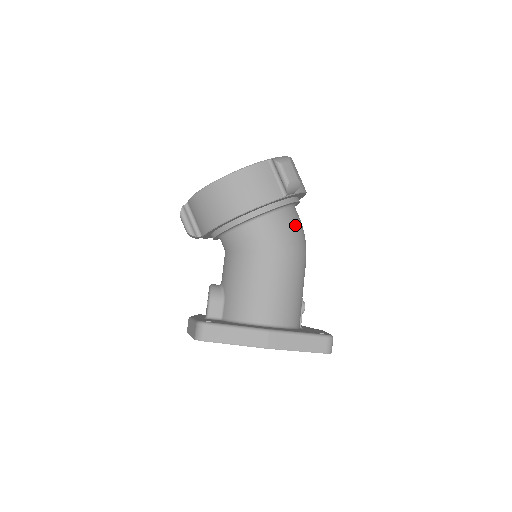
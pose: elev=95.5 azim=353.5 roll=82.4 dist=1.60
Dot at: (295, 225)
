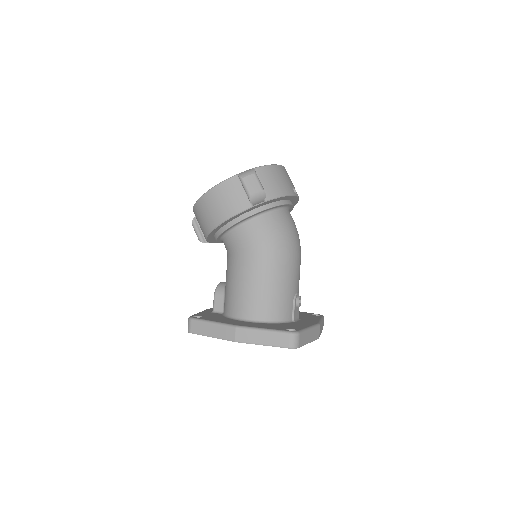
Dot at: (275, 228)
